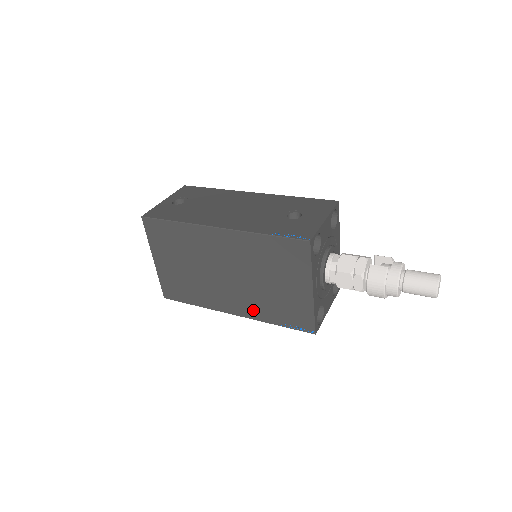
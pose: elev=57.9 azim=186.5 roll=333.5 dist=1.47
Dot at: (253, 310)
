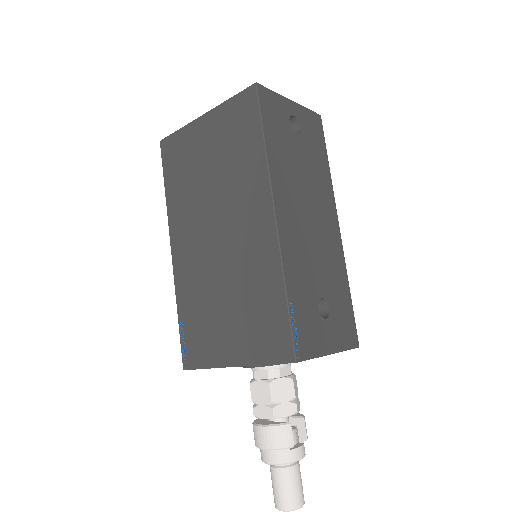
Dot at: (185, 279)
